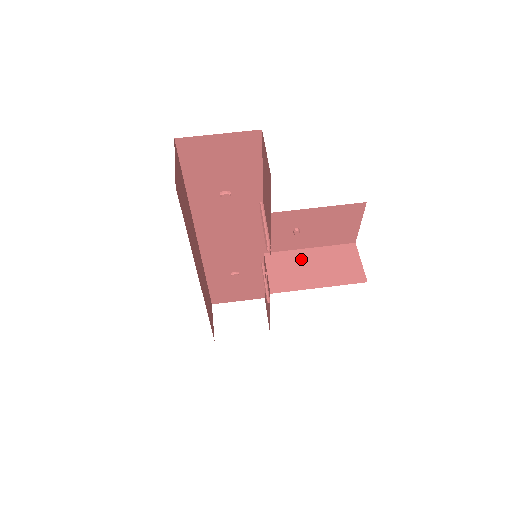
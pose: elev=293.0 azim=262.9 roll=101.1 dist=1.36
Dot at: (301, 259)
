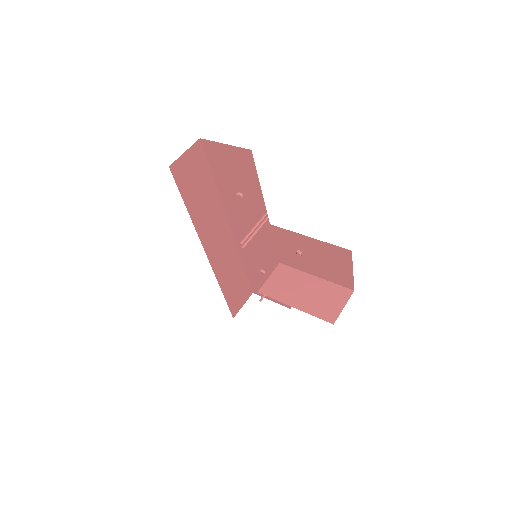
Dot at: (301, 280)
